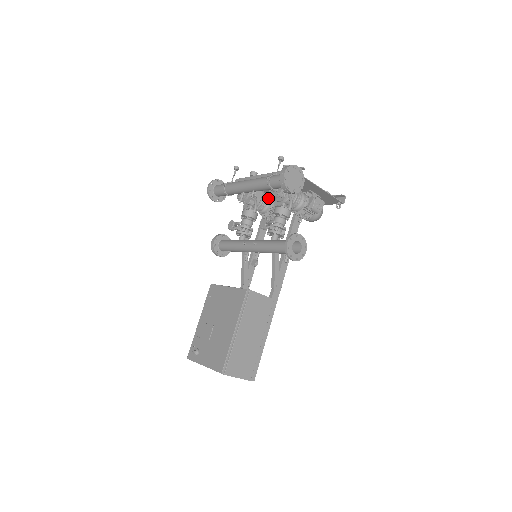
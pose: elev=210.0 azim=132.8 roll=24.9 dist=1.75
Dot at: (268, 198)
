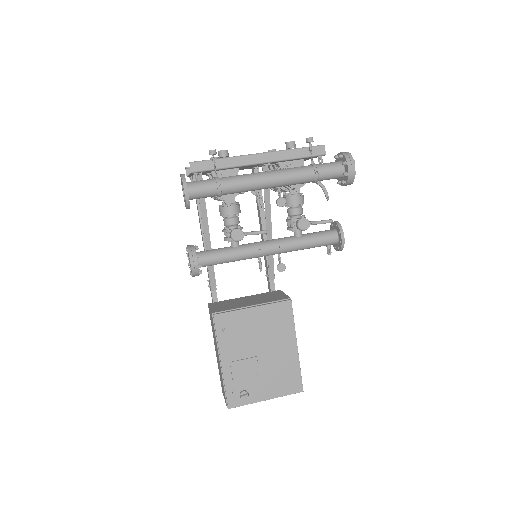
Dot at: occluded
